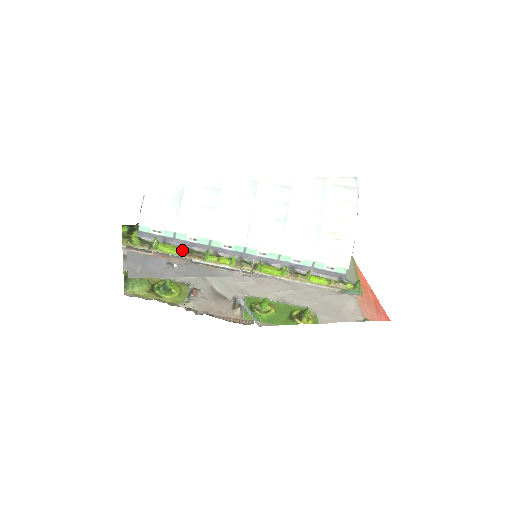
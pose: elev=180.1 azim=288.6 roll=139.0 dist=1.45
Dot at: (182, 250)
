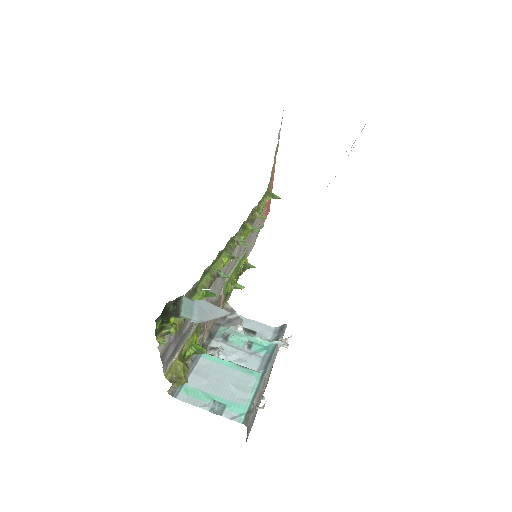
Dot at: (207, 294)
